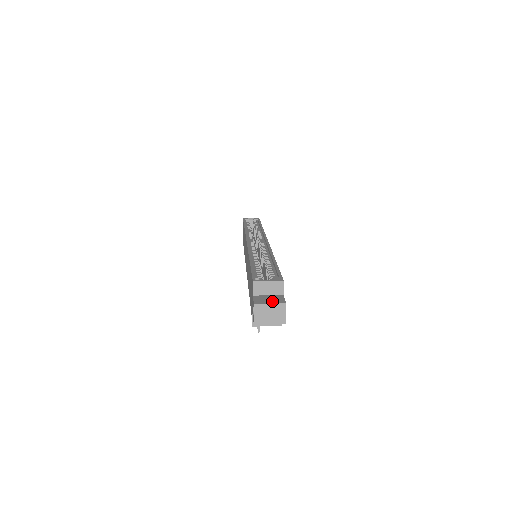
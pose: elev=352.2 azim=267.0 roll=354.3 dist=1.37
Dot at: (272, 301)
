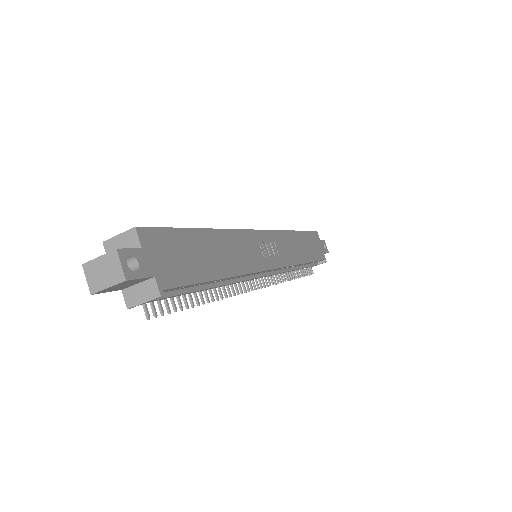
Dot at: (108, 255)
